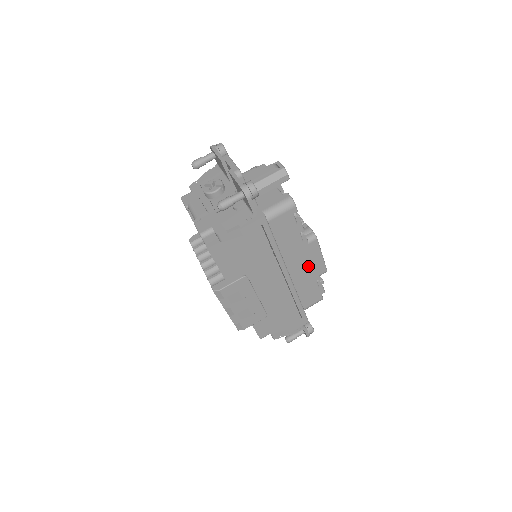
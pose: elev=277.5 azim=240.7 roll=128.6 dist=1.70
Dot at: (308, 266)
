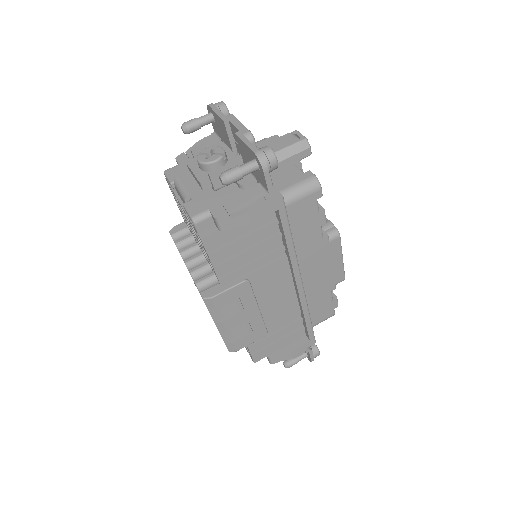
Dot at: (324, 271)
